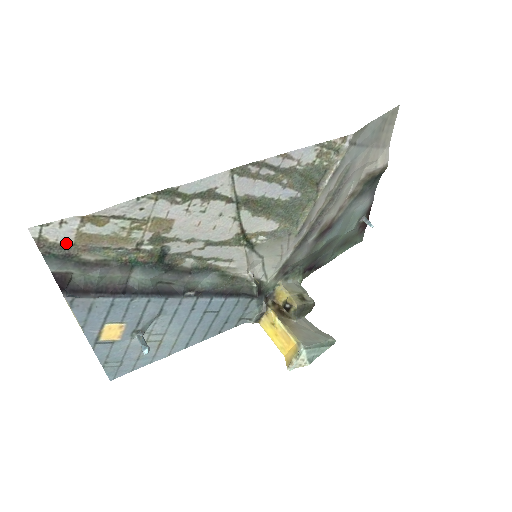
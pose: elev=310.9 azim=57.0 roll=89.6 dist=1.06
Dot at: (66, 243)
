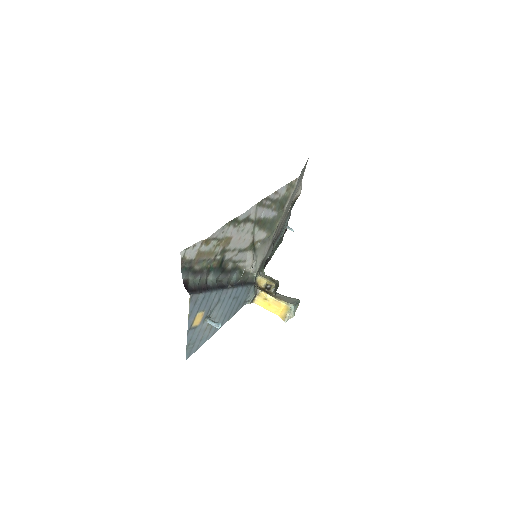
Dot at: (192, 259)
